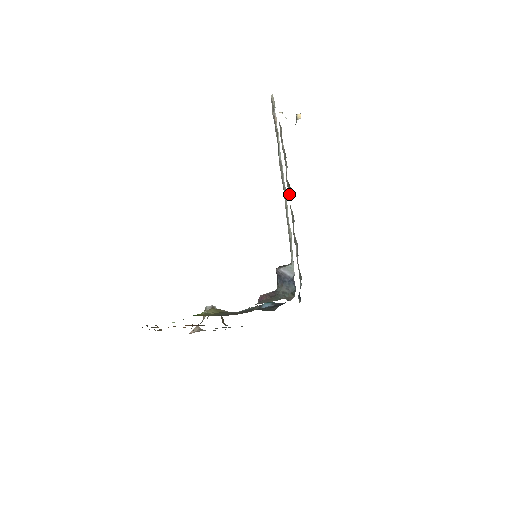
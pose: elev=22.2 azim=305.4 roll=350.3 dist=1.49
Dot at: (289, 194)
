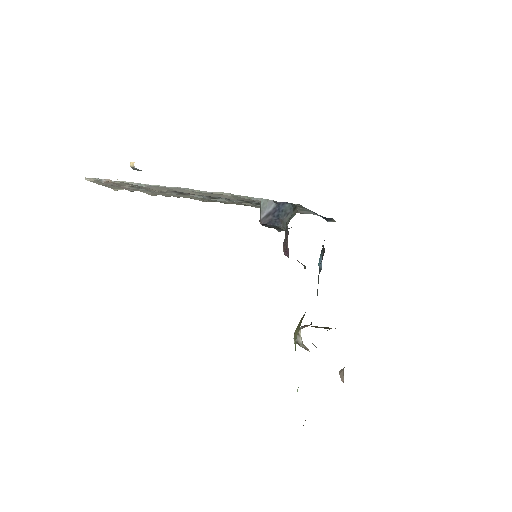
Dot at: occluded
